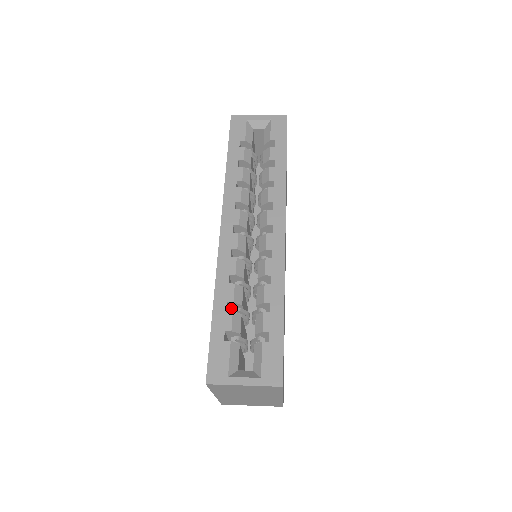
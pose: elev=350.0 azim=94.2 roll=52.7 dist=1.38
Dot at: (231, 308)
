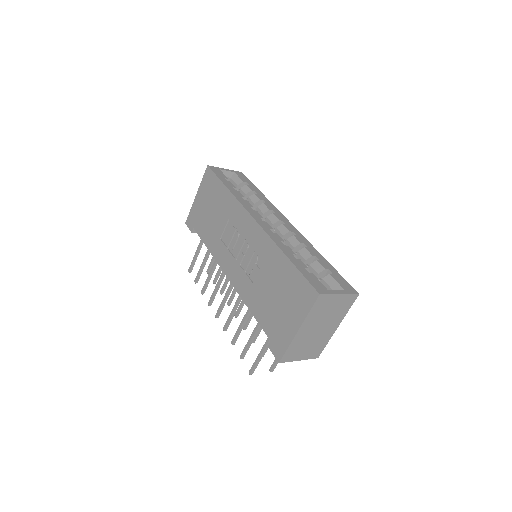
Dot at: occluded
